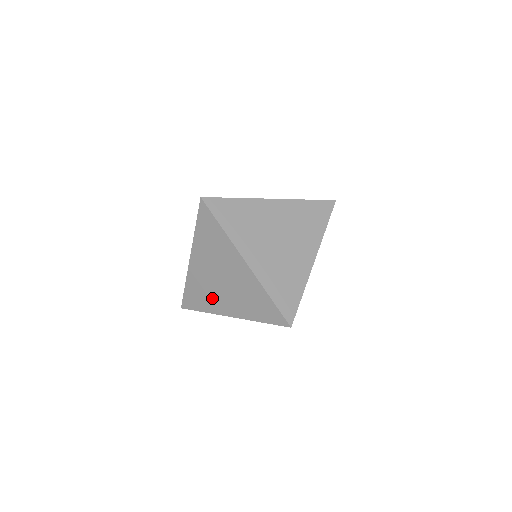
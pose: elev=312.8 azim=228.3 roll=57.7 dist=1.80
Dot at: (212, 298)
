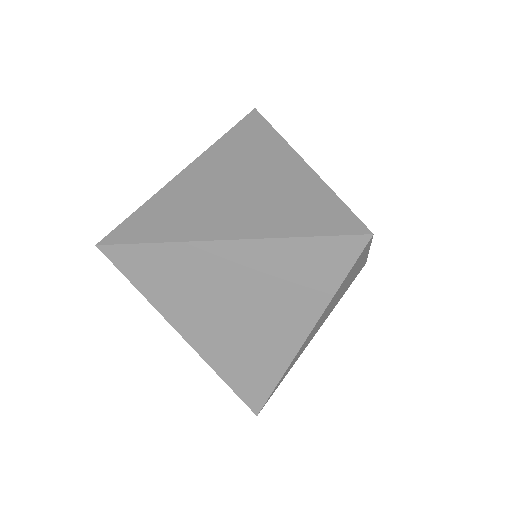
Dot at: (261, 349)
